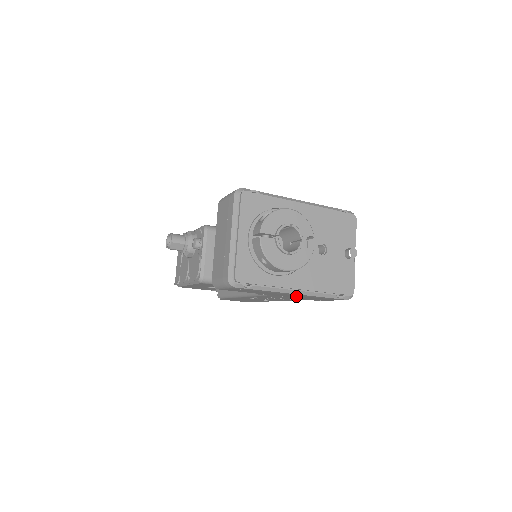
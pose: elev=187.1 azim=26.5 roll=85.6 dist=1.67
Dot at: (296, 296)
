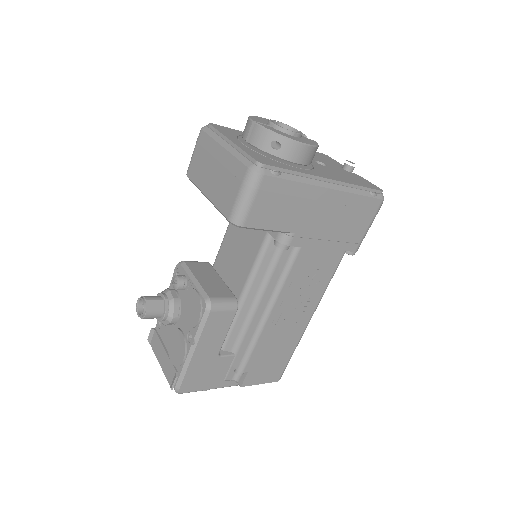
Dot at: (331, 217)
